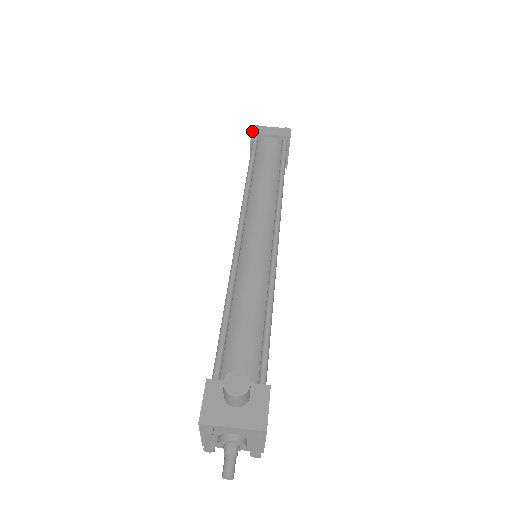
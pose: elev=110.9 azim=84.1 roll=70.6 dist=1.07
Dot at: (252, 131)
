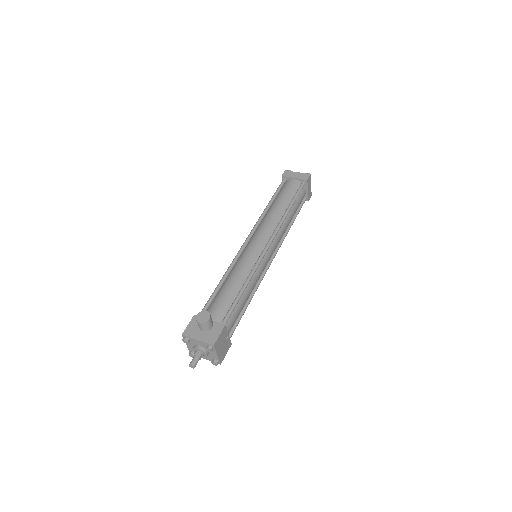
Dot at: (283, 174)
